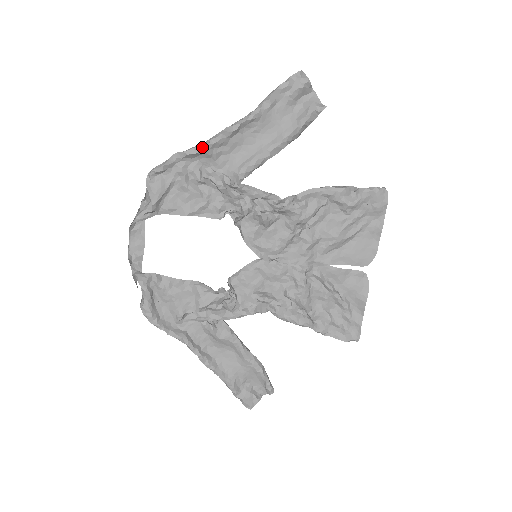
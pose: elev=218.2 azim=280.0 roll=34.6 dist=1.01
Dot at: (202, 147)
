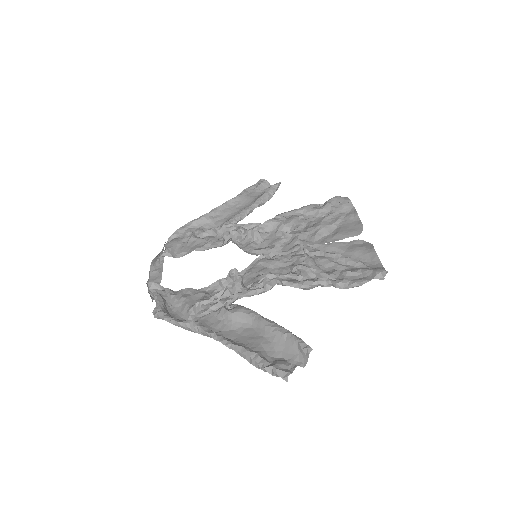
Dot at: (202, 216)
